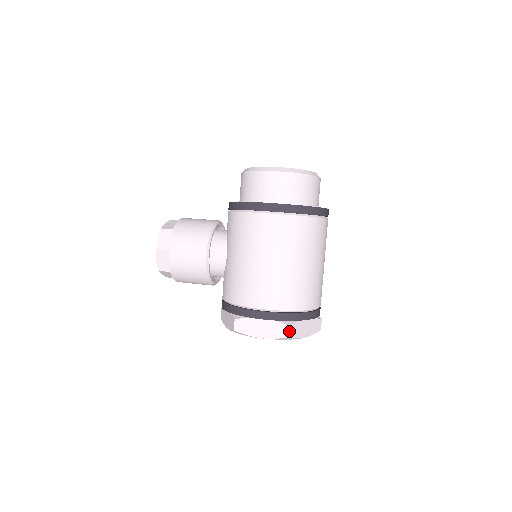
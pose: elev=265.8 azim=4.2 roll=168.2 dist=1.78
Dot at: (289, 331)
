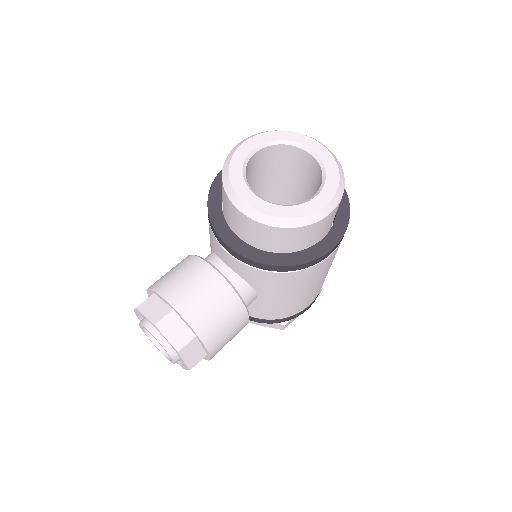
Dot at: occluded
